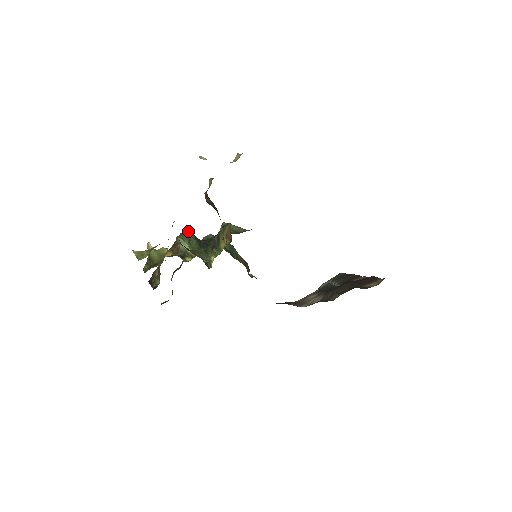
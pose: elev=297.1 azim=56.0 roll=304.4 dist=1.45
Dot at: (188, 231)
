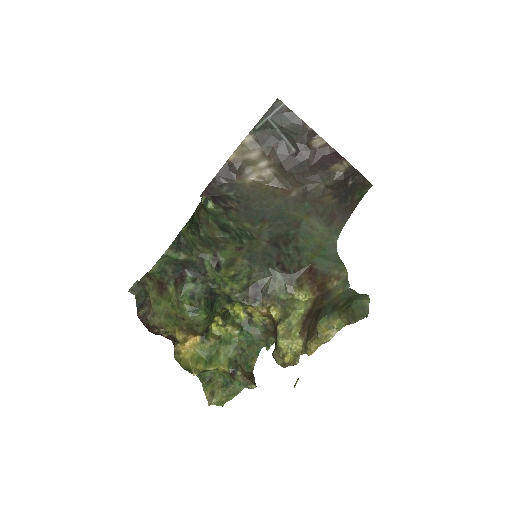
Dot at: (205, 320)
